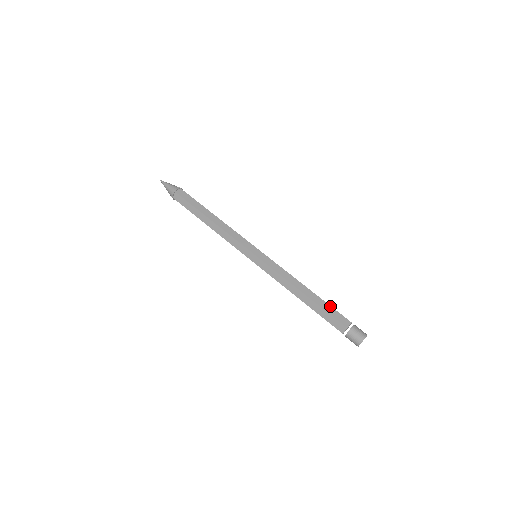
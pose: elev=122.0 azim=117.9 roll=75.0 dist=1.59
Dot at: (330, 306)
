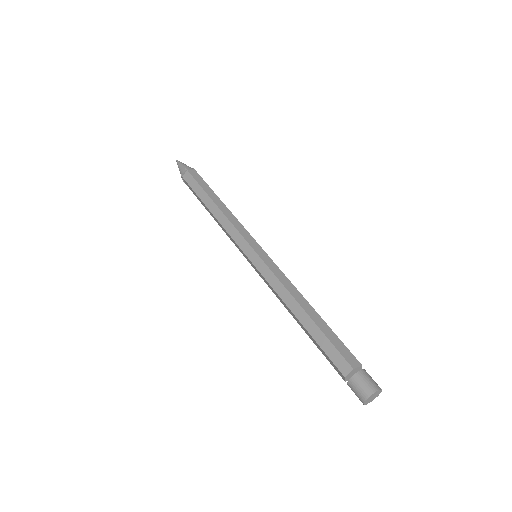
Dot at: (336, 335)
